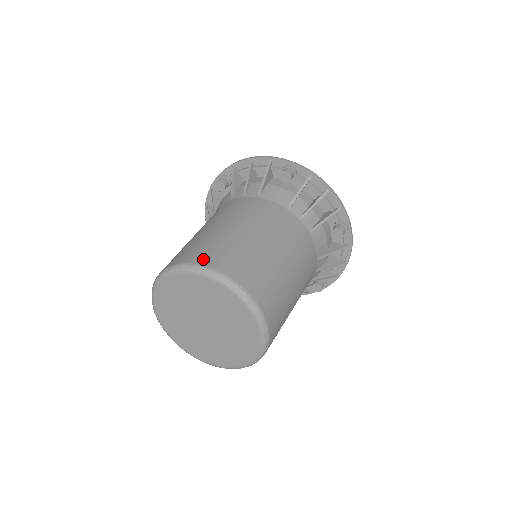
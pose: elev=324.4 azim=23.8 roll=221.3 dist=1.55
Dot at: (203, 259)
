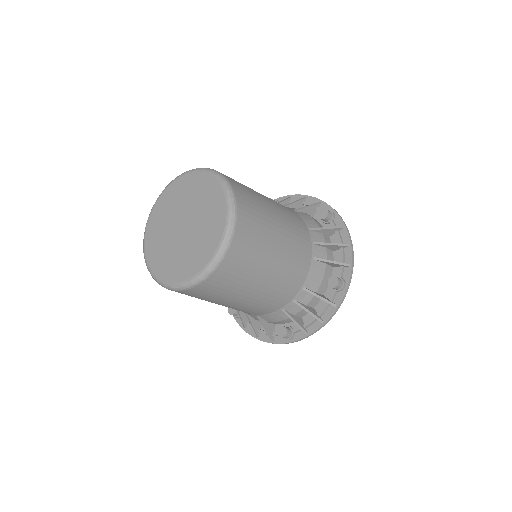
Dot at: occluded
